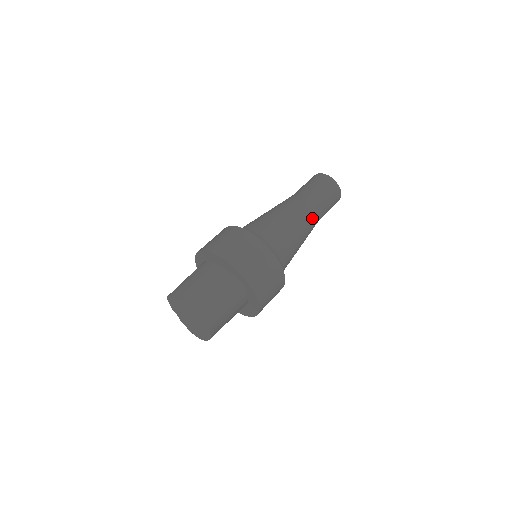
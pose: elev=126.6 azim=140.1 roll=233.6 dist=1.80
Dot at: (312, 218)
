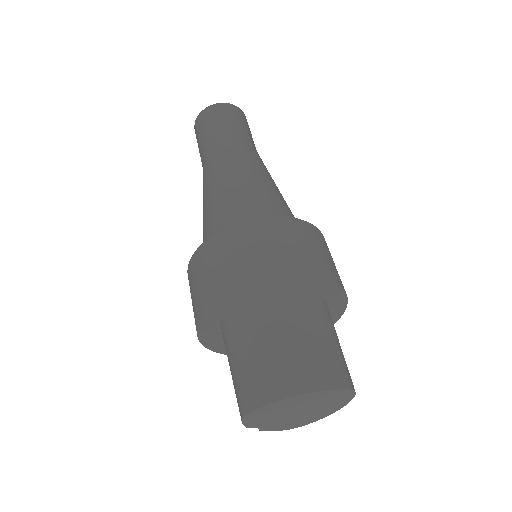
Dot at: occluded
